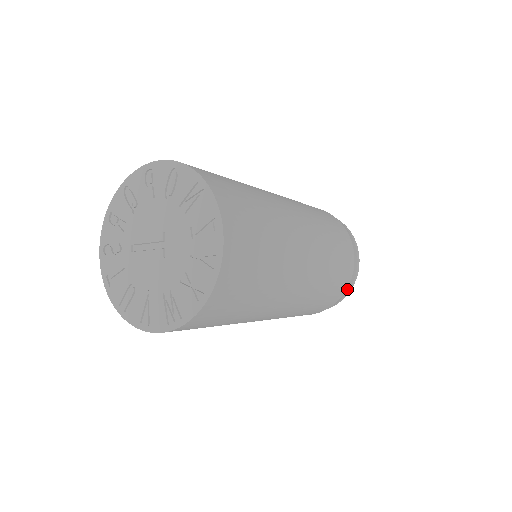
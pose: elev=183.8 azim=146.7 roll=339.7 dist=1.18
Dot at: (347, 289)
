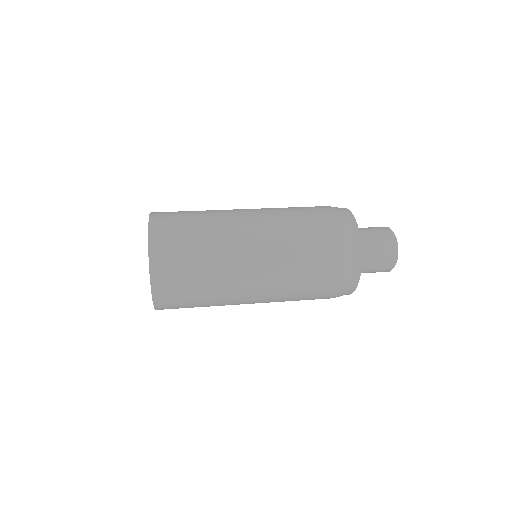
Dot at: (347, 247)
